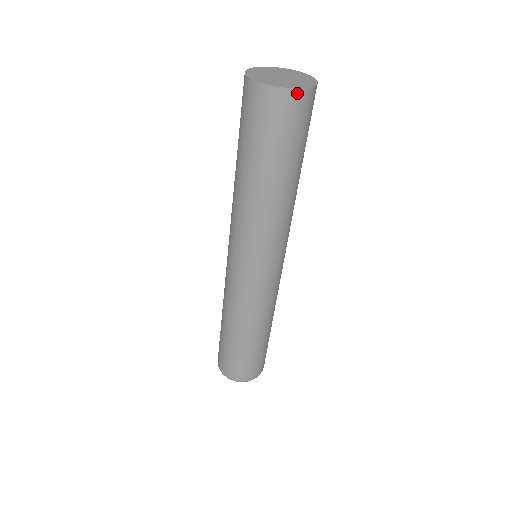
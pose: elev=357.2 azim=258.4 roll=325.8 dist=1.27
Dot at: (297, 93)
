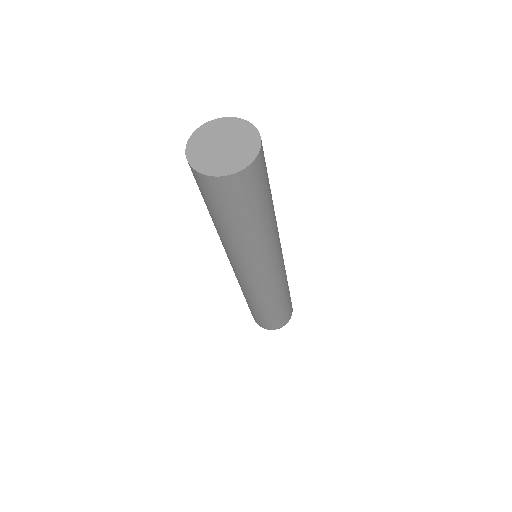
Dot at: (226, 179)
